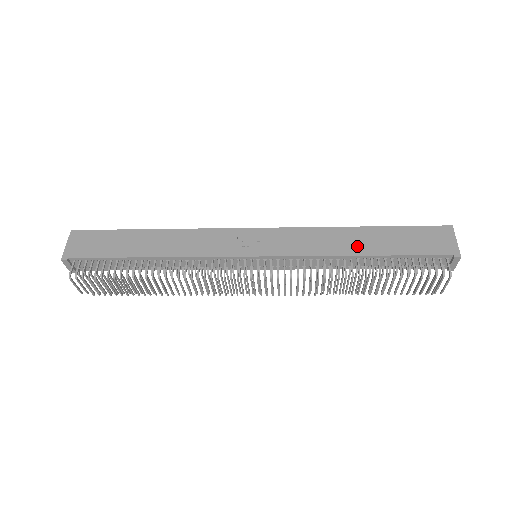
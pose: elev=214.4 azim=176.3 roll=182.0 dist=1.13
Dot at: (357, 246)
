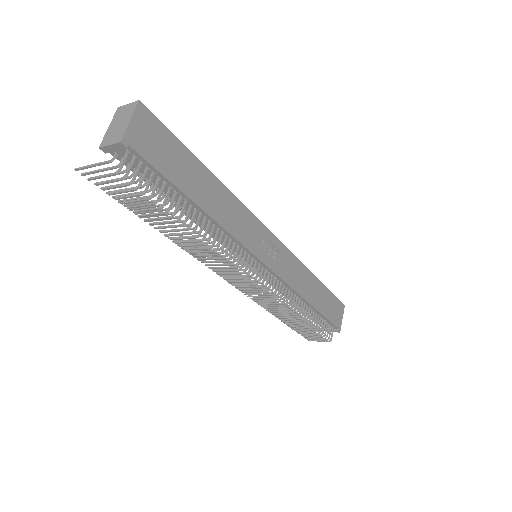
Dot at: (311, 294)
